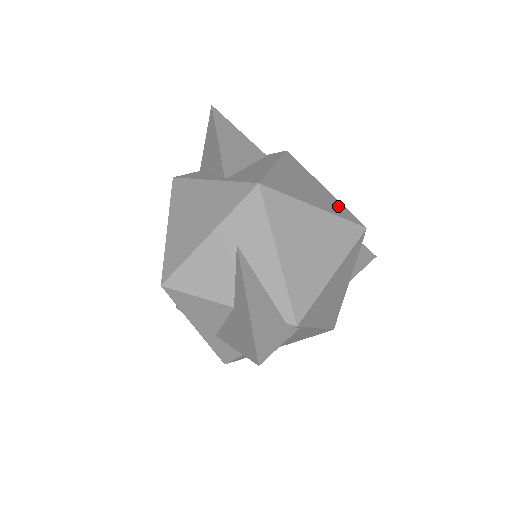
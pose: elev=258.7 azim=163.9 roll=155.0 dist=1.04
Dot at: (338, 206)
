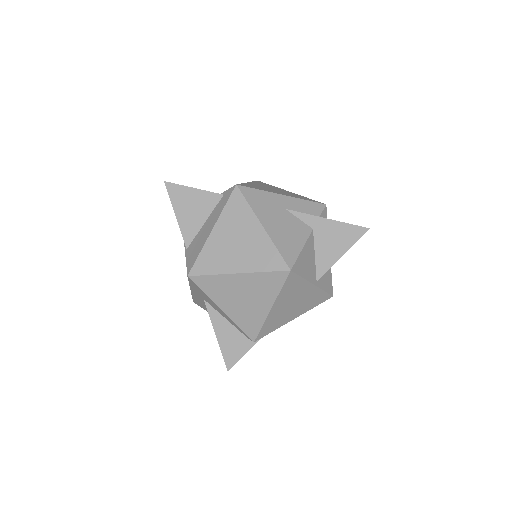
Dot at: (267, 253)
